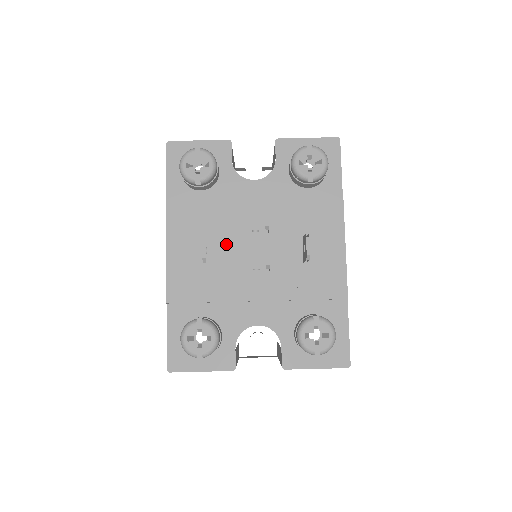
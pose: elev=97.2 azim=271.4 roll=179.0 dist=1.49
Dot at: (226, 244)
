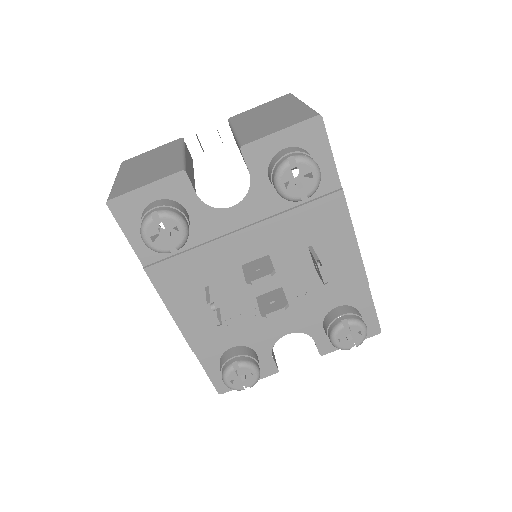
Dot at: (229, 283)
